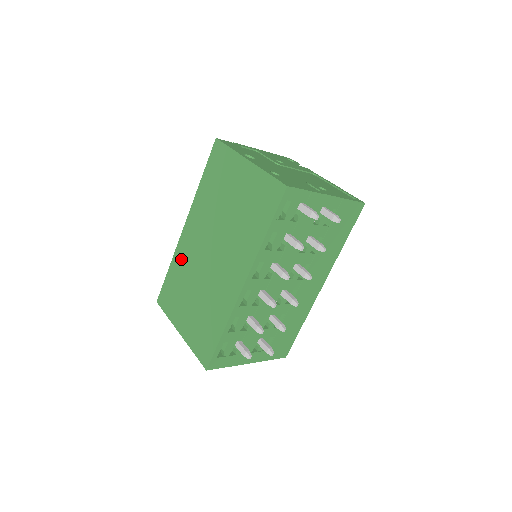
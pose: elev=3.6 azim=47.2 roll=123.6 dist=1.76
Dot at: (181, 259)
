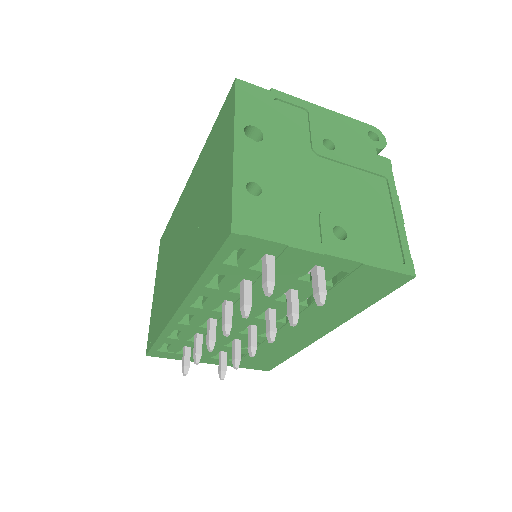
Dot at: (177, 214)
